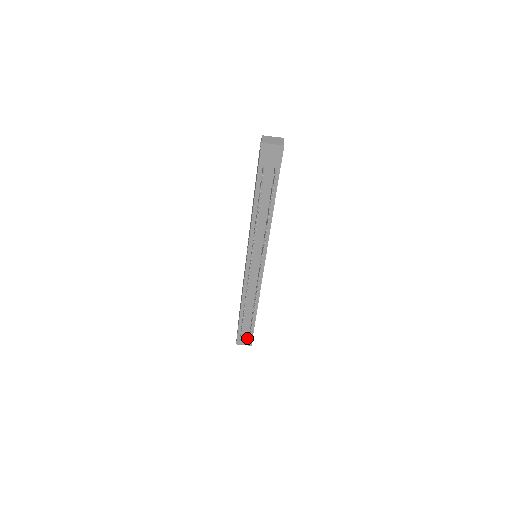
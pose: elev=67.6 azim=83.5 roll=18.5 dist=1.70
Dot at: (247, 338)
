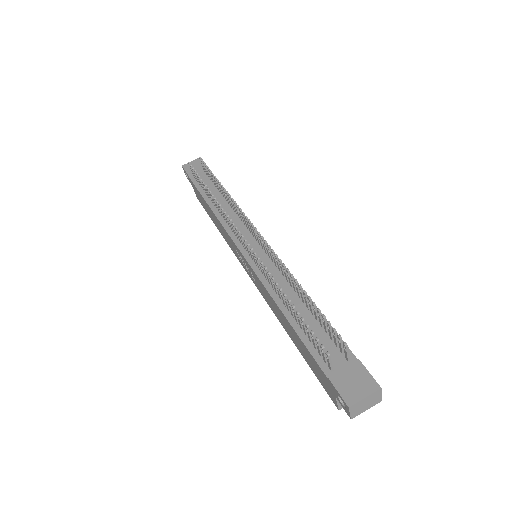
Dot at: (354, 374)
